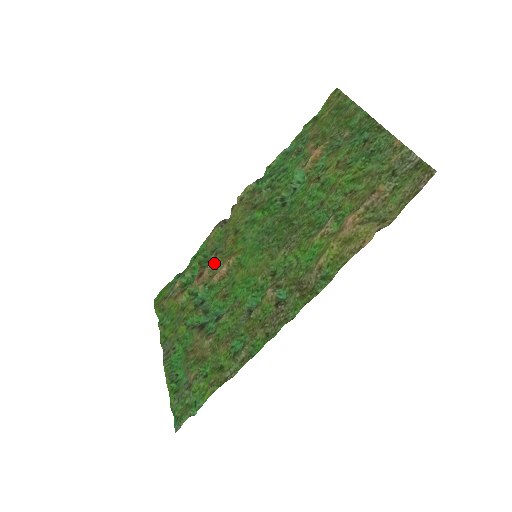
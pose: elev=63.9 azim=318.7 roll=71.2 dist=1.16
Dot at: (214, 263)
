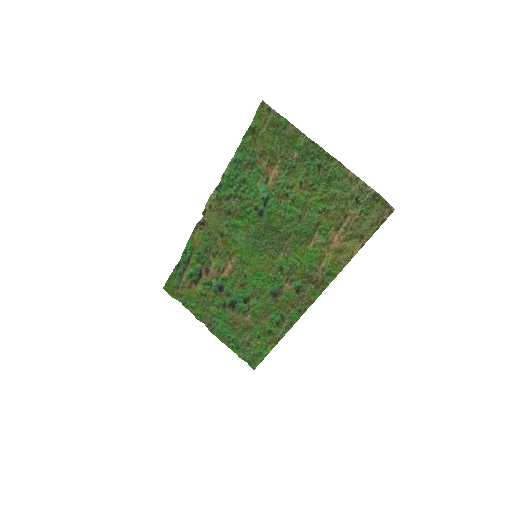
Dot at: (216, 263)
